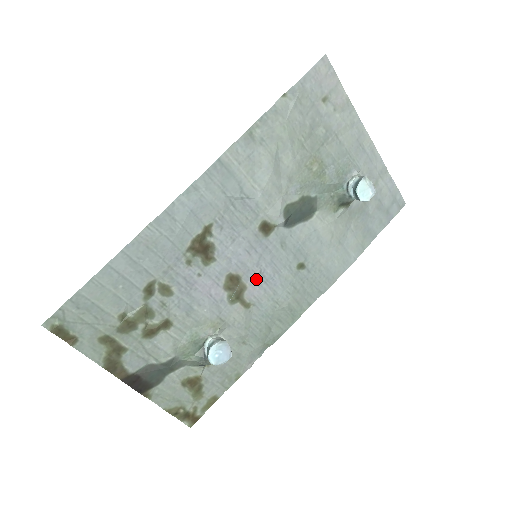
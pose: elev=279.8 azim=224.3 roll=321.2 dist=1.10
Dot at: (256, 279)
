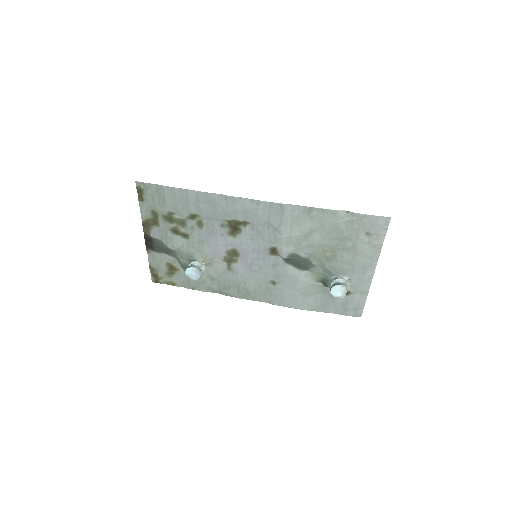
Dot at: (246, 264)
